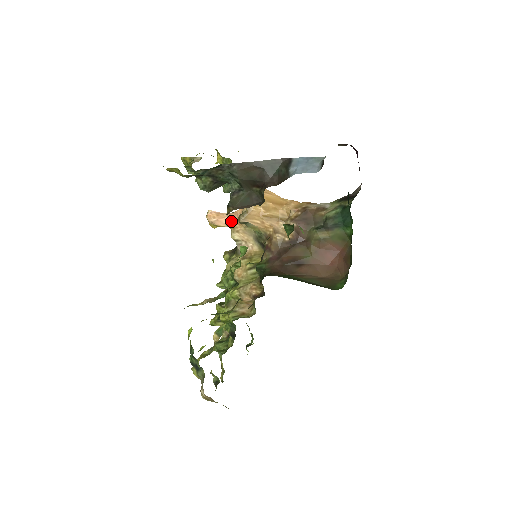
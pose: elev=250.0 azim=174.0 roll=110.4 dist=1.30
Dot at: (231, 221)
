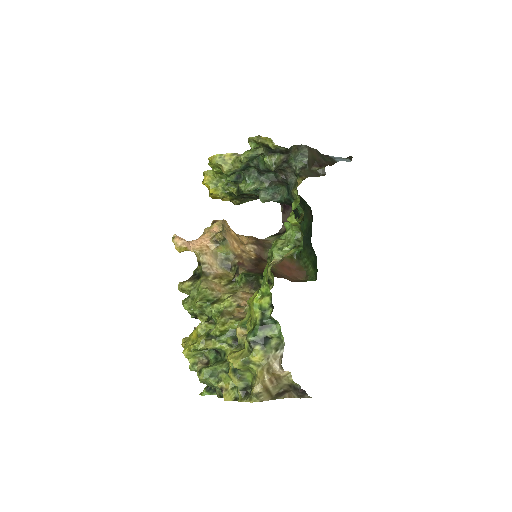
Dot at: (198, 245)
